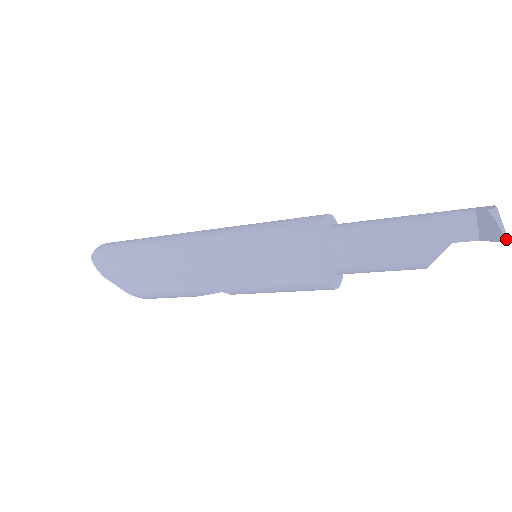
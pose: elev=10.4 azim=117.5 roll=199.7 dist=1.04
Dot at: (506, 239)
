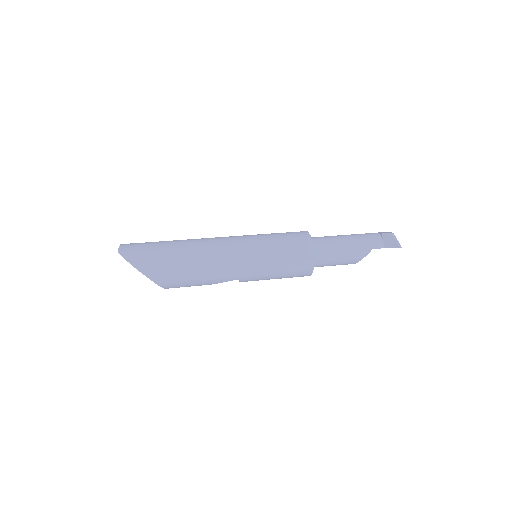
Dot at: (401, 247)
